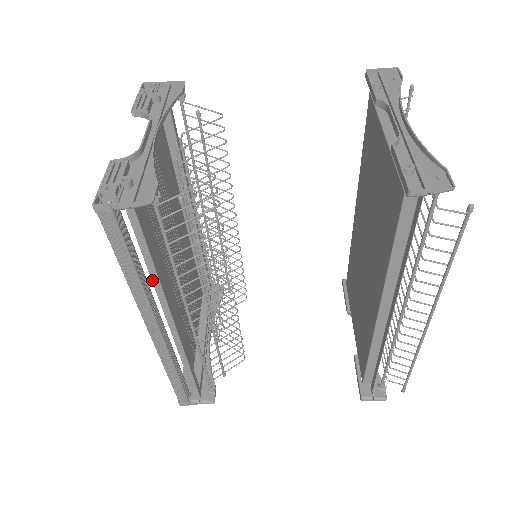
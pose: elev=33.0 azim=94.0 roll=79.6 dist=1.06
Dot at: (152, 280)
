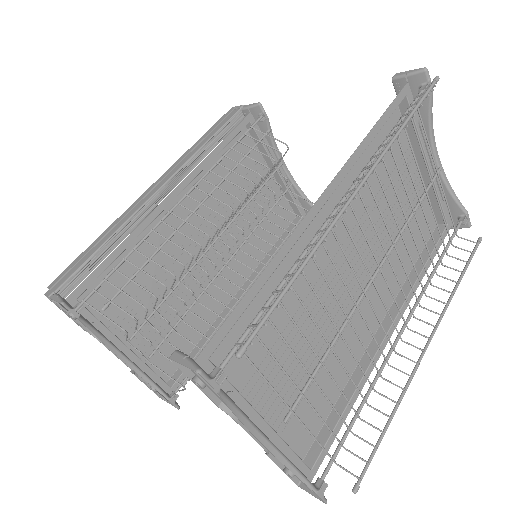
Dot at: occluded
